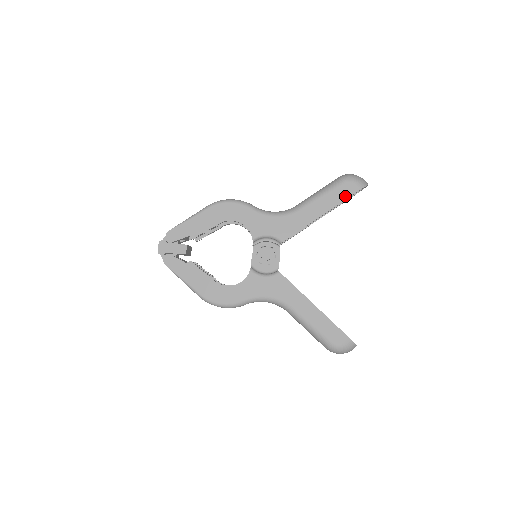
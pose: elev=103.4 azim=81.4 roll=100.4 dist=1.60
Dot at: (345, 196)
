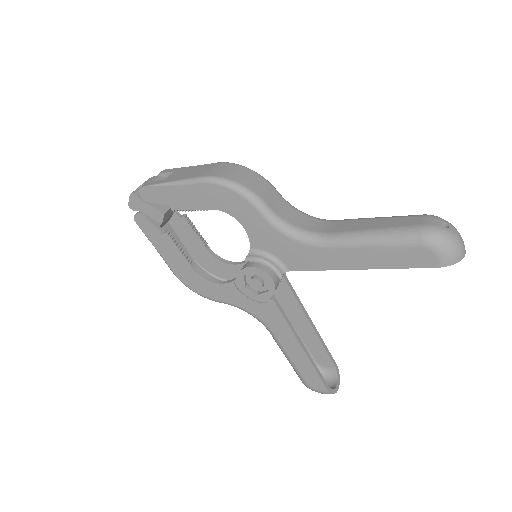
Dot at: (409, 264)
